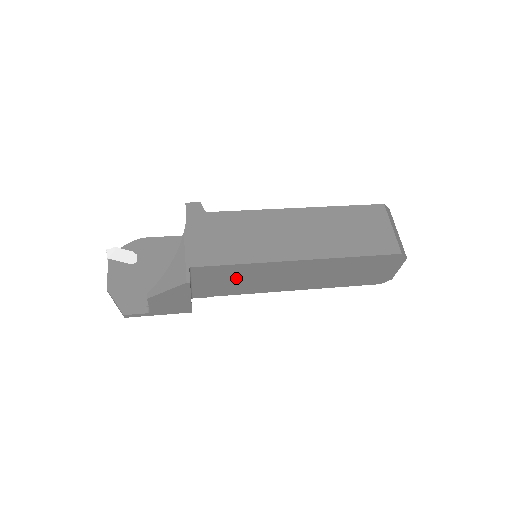
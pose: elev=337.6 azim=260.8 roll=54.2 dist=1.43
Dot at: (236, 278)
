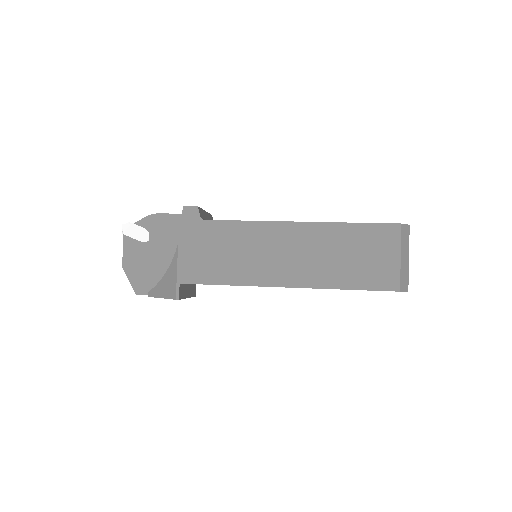
Dot at: occluded
